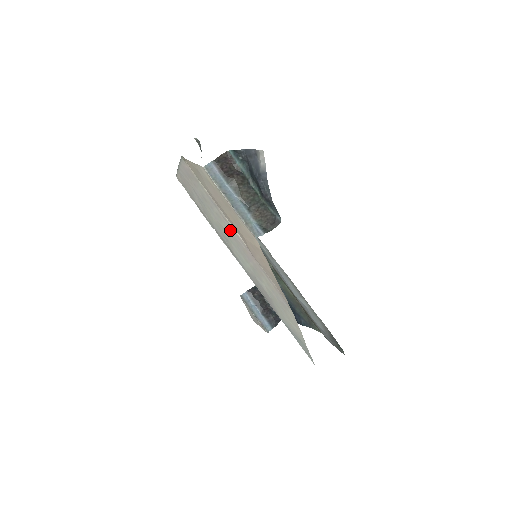
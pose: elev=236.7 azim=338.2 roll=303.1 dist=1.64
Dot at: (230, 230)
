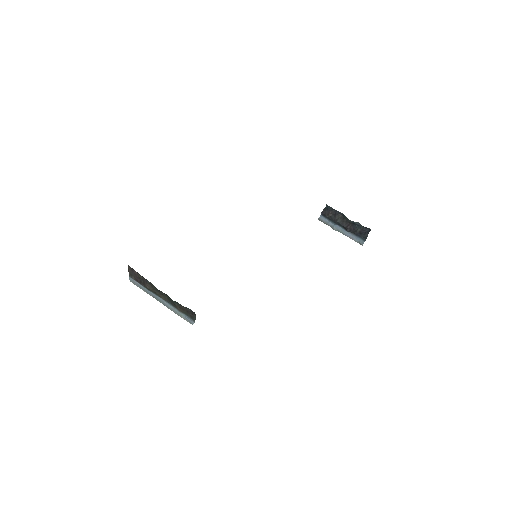
Dot at: occluded
